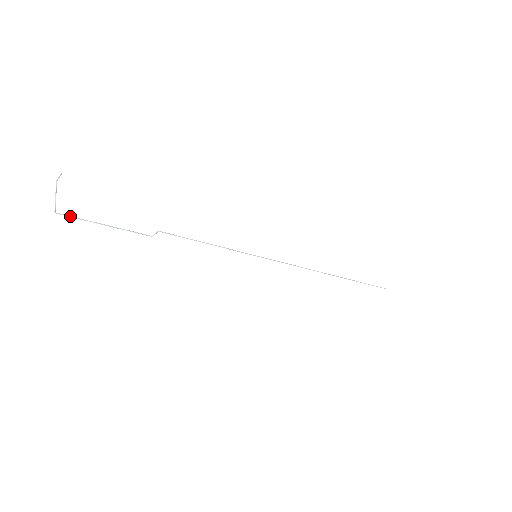
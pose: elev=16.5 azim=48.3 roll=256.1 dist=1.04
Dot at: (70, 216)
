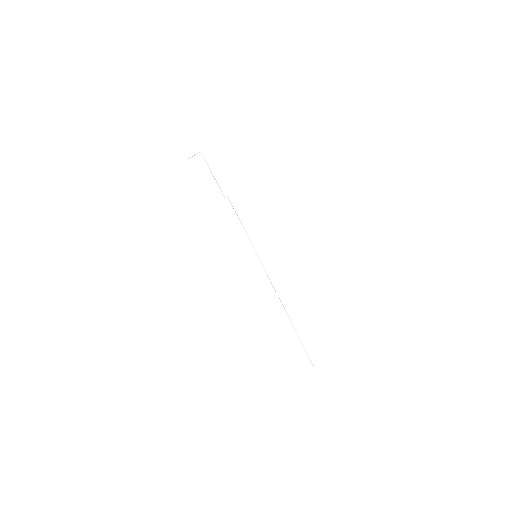
Dot at: (204, 158)
